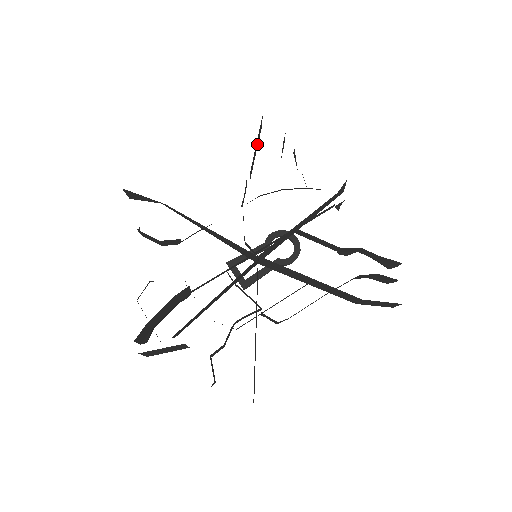
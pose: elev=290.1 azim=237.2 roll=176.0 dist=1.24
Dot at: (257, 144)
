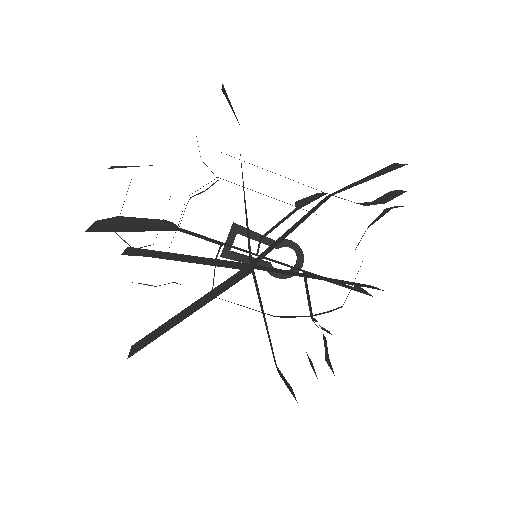
Dot at: (371, 176)
